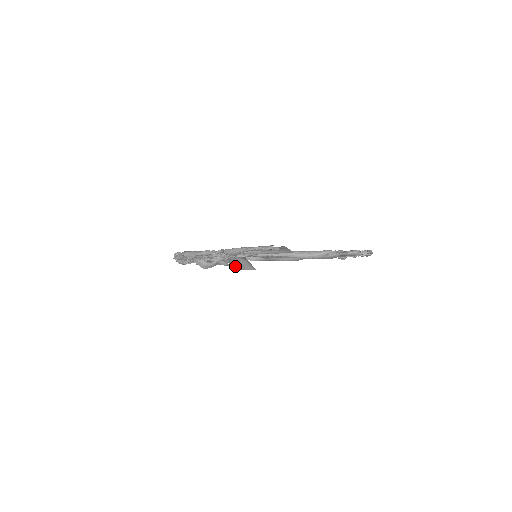
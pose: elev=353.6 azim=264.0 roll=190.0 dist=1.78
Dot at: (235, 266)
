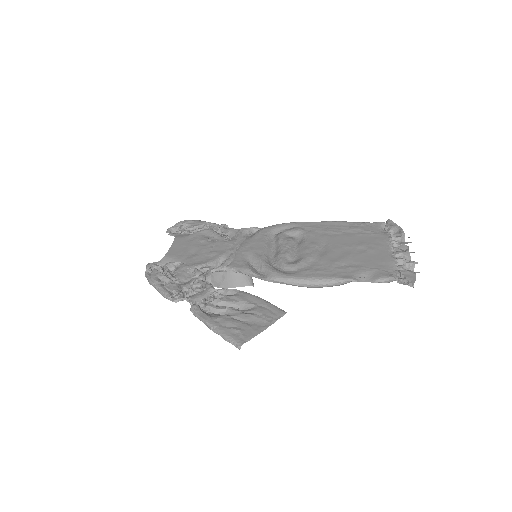
Dot at: (222, 285)
